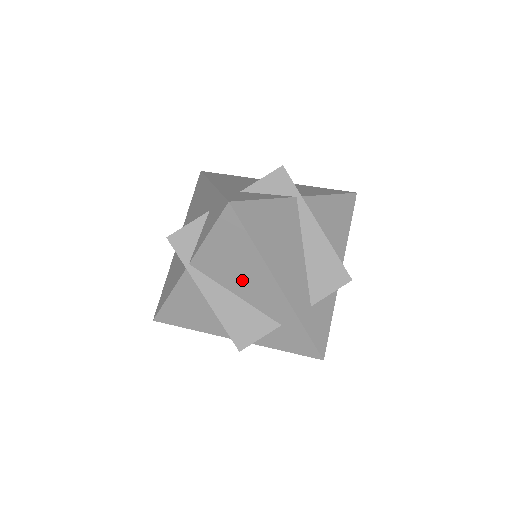
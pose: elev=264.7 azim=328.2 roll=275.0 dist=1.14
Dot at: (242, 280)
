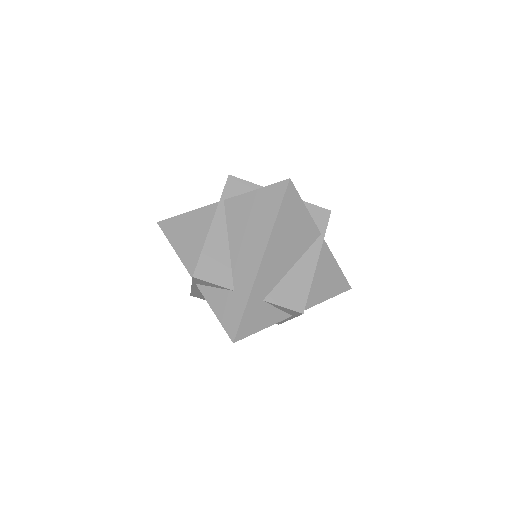
Dot at: (244, 237)
